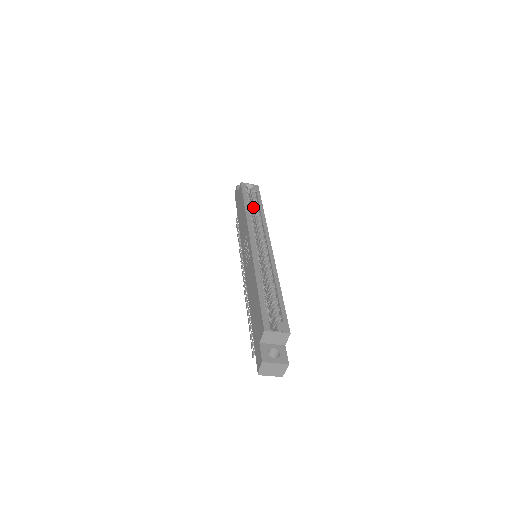
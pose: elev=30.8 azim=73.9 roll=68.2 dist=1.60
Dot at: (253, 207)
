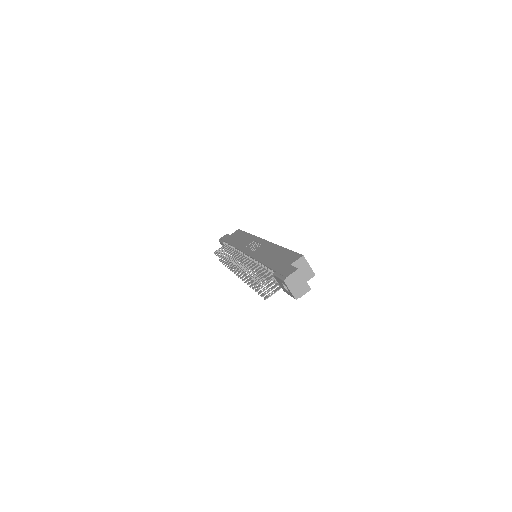
Dot at: occluded
